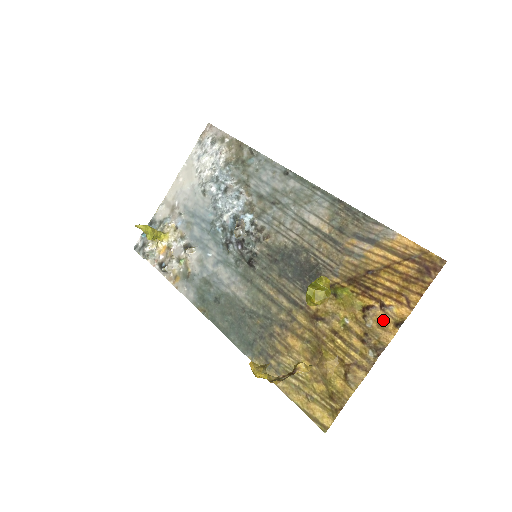
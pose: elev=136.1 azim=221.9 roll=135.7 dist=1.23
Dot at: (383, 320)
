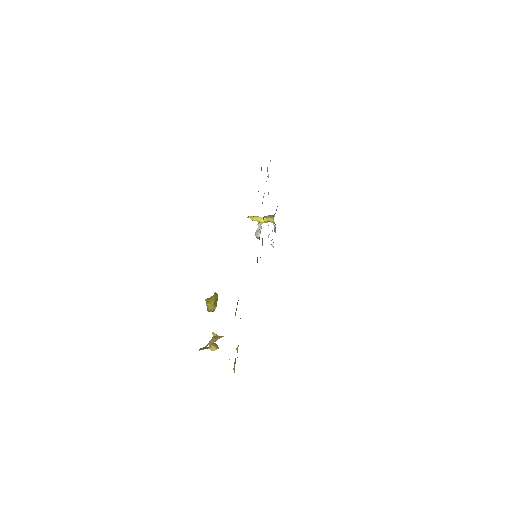
Dot at: occluded
